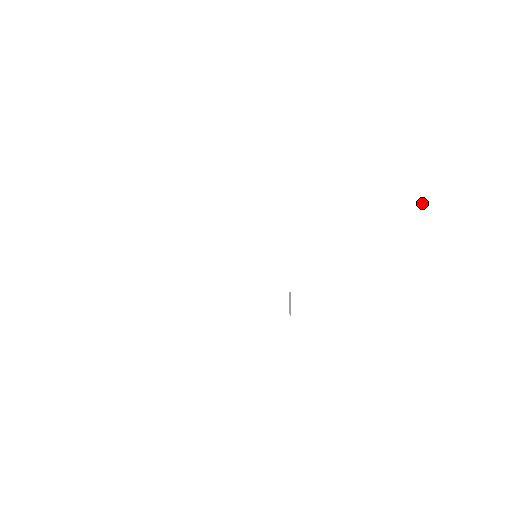
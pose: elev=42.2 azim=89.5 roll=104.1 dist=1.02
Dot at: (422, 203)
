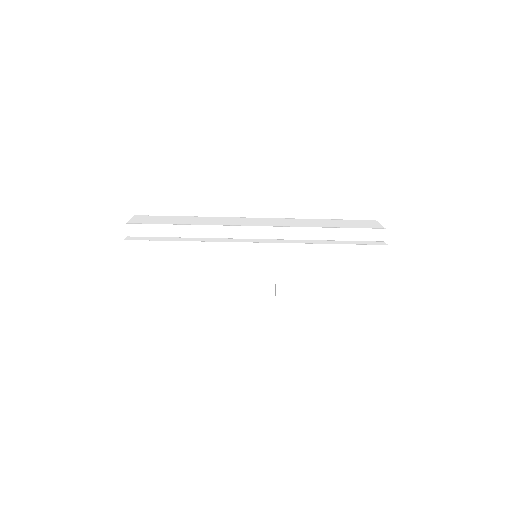
Dot at: (359, 230)
